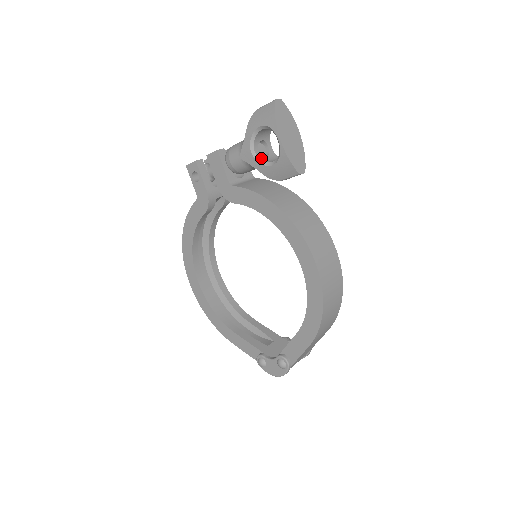
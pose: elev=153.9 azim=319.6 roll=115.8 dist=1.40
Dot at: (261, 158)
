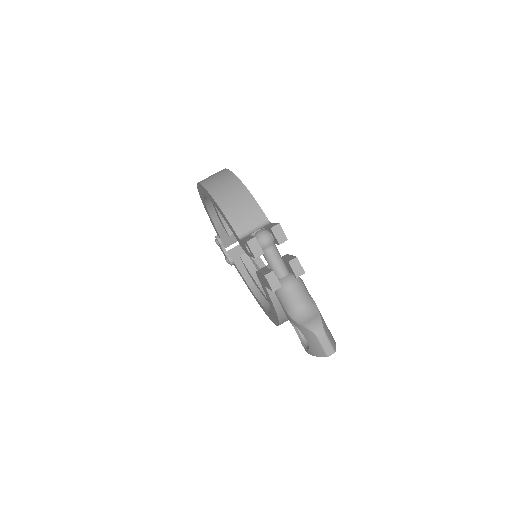
Dot at: occluded
